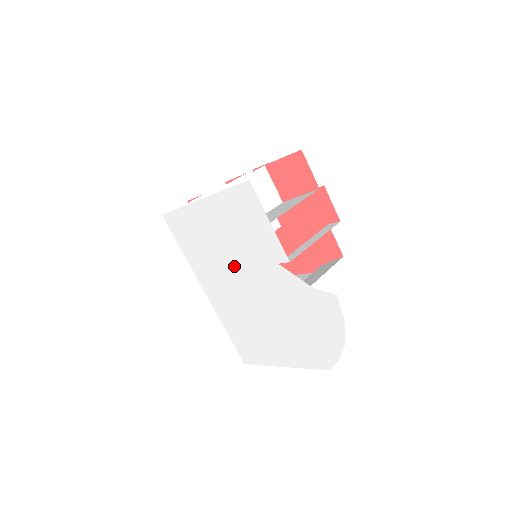
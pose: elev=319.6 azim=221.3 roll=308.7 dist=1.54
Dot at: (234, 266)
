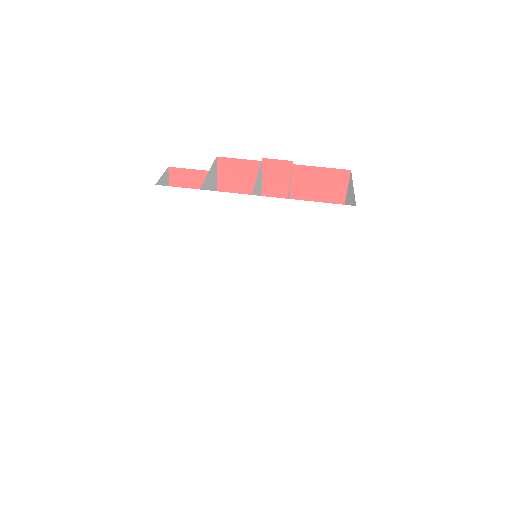
Dot at: (250, 269)
